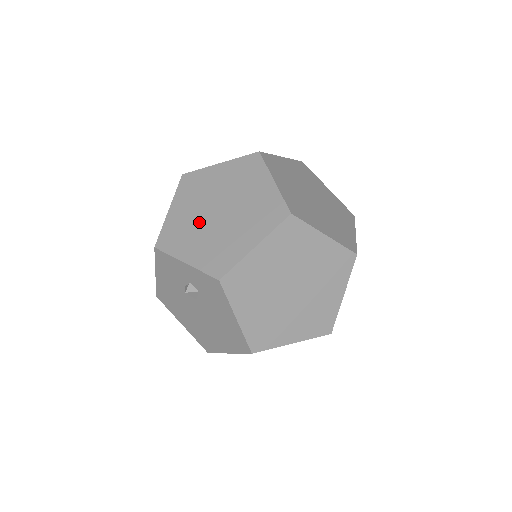
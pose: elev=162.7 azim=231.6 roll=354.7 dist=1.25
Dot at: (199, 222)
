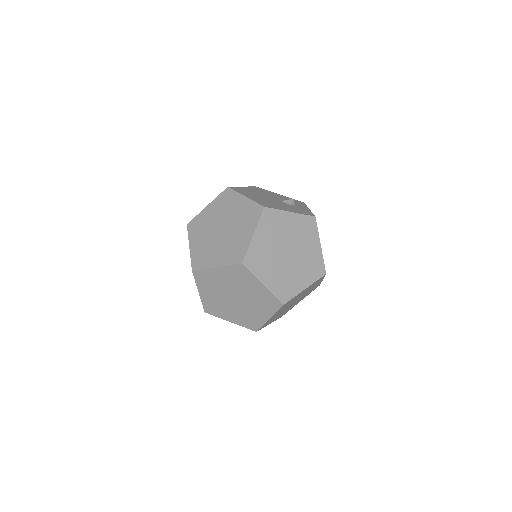
Dot at: occluded
